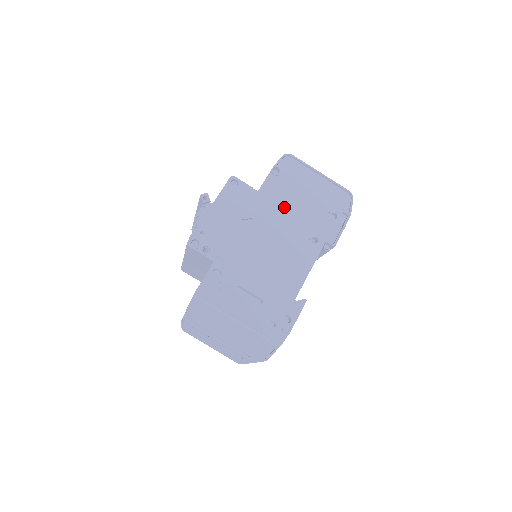
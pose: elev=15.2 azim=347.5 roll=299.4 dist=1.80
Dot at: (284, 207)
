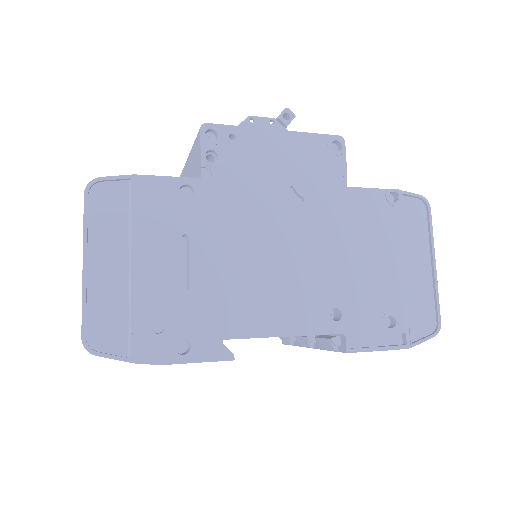
Dot at: (352, 238)
